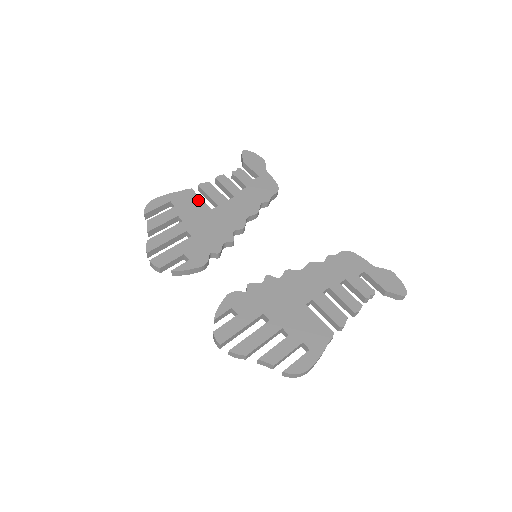
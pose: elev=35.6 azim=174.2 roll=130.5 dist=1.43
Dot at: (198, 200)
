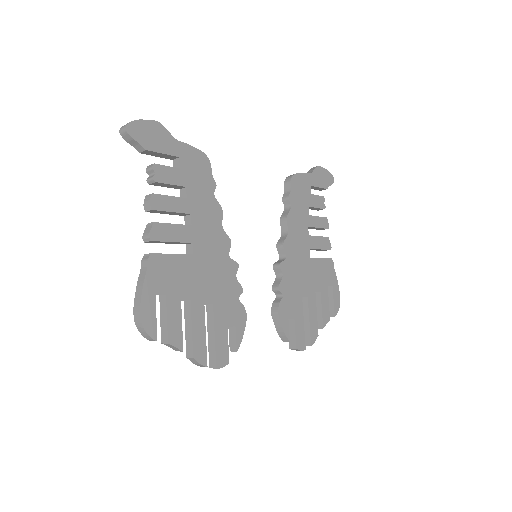
Dot at: (173, 260)
